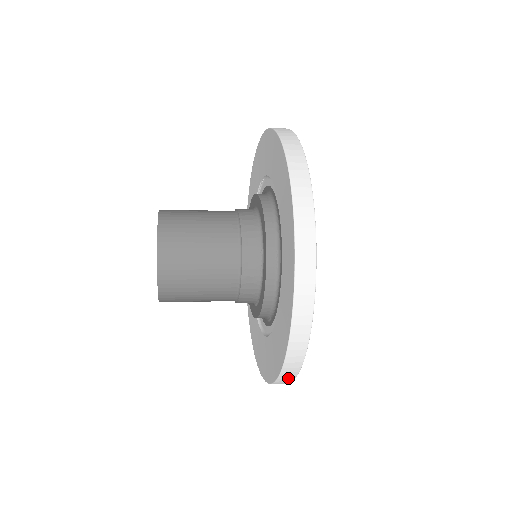
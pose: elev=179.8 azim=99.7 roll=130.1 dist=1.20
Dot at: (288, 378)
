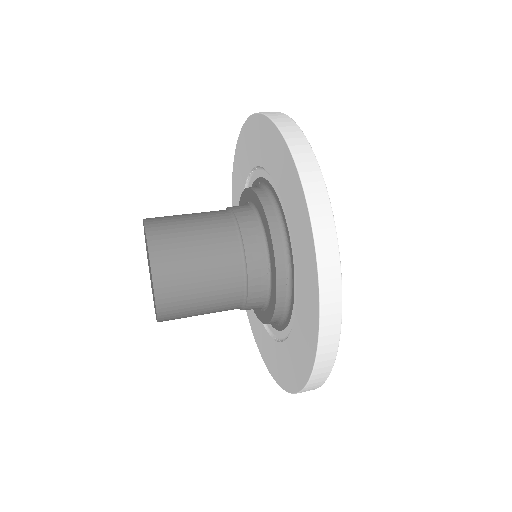
Dot at: occluded
